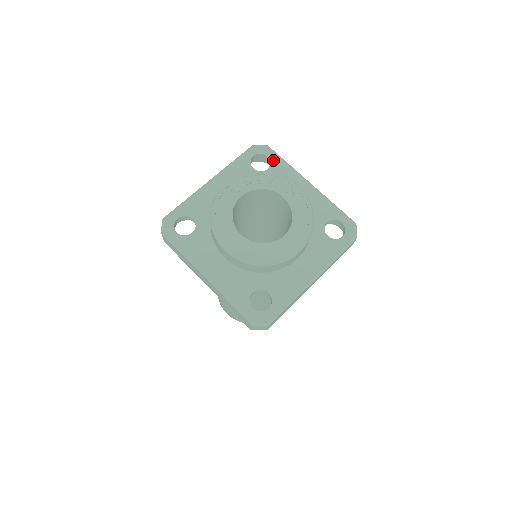
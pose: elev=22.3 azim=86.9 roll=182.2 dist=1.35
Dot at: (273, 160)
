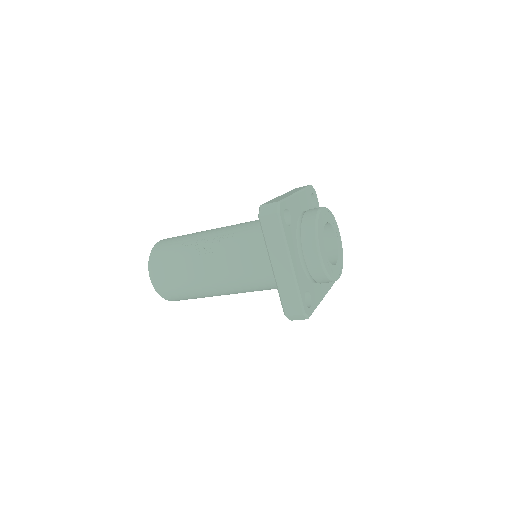
Dot at: (317, 204)
